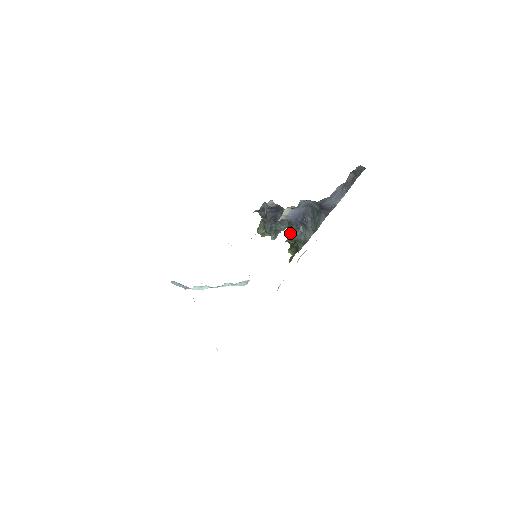
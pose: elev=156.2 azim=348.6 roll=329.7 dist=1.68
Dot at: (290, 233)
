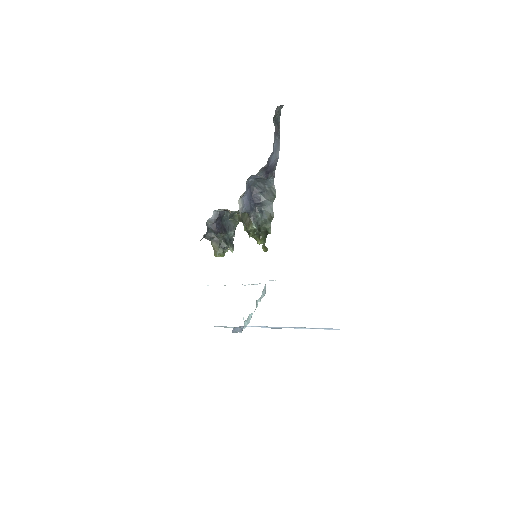
Dot at: (253, 222)
